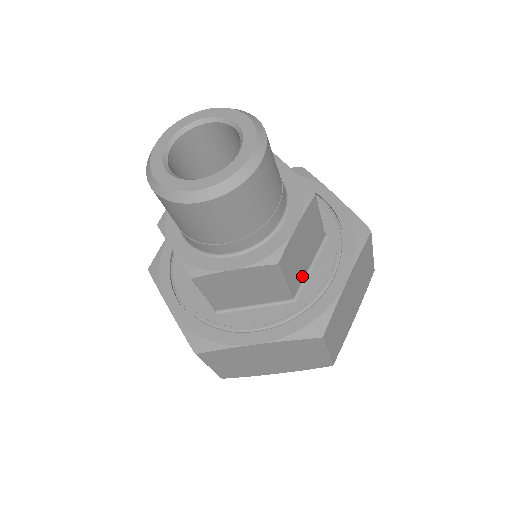
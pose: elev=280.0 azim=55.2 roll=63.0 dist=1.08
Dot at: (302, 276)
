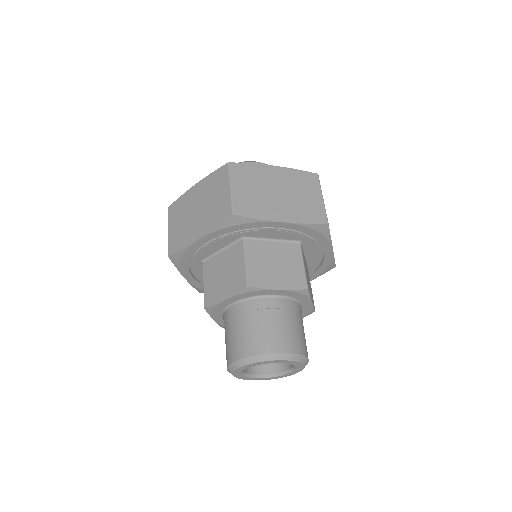
Dot at: occluded
